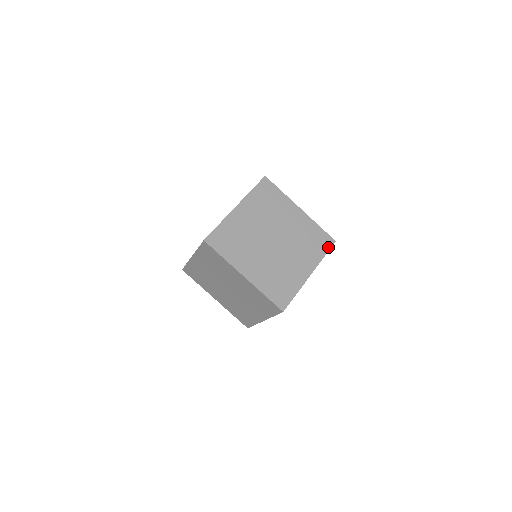
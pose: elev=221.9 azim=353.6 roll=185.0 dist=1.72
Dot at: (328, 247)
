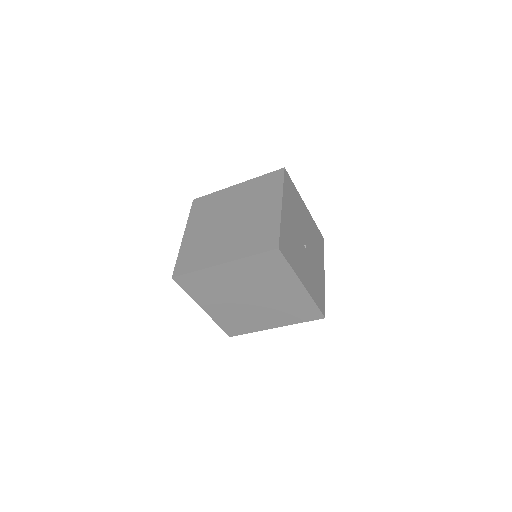
Dot at: (281, 177)
